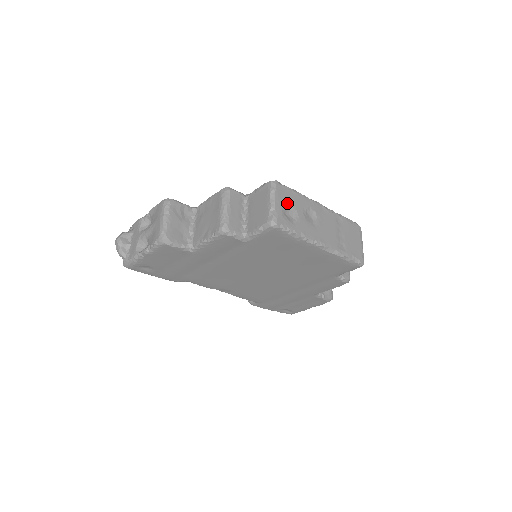
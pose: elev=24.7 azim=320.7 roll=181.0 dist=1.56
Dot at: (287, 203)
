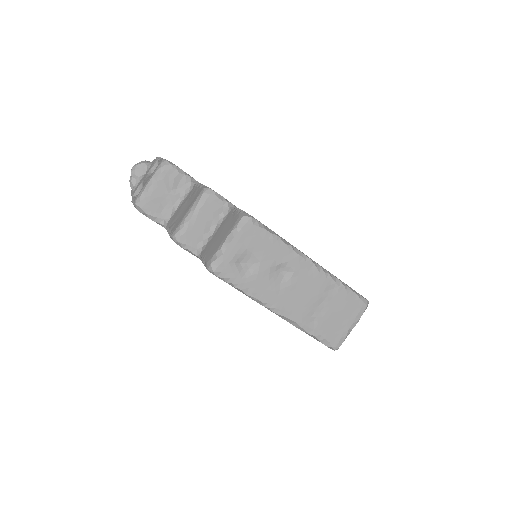
Dot at: (250, 250)
